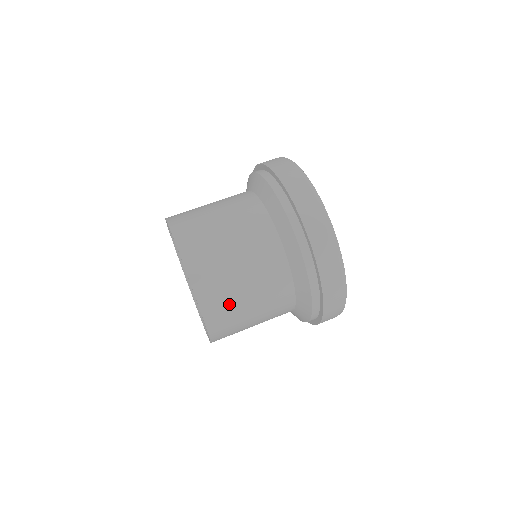
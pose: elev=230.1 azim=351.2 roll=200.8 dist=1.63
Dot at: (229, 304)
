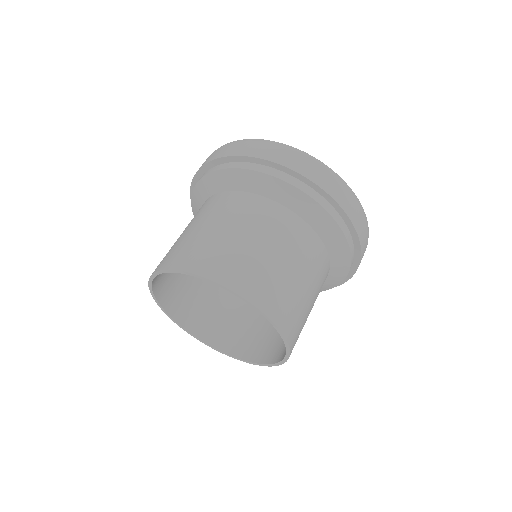
Dot at: (234, 257)
